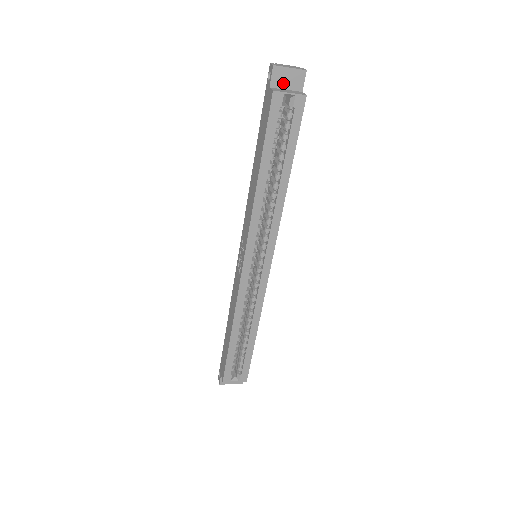
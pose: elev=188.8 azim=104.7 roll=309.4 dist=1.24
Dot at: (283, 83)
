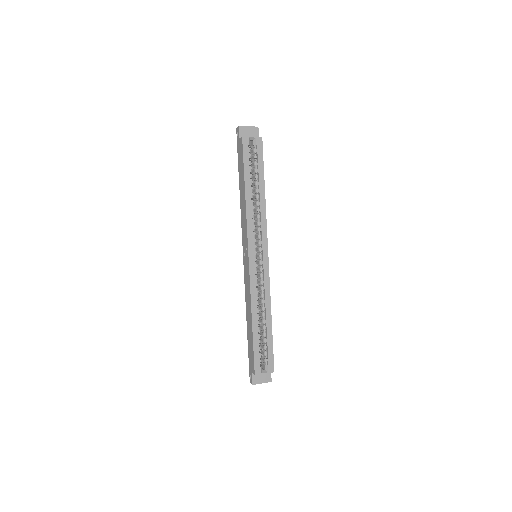
Dot at: (247, 135)
